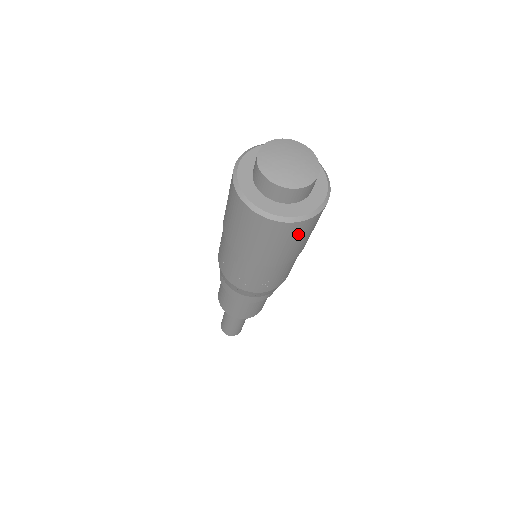
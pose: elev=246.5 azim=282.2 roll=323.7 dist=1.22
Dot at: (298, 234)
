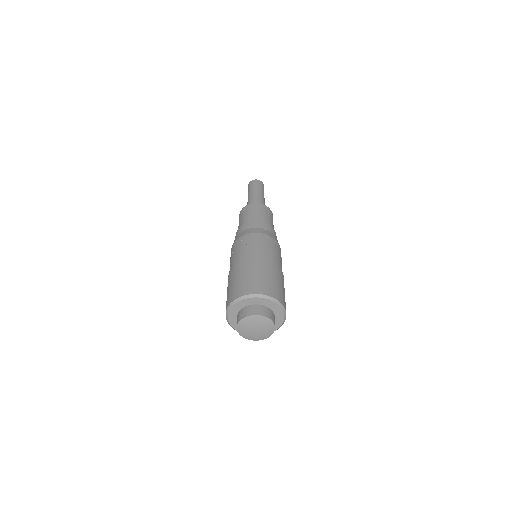
Dot at: occluded
